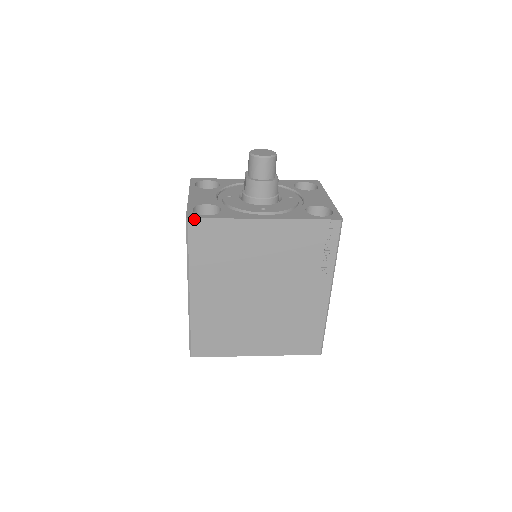
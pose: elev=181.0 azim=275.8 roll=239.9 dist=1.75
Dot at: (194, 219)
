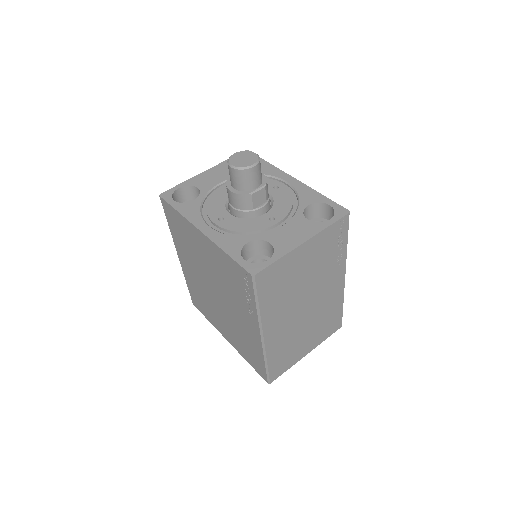
Dot at: (163, 199)
